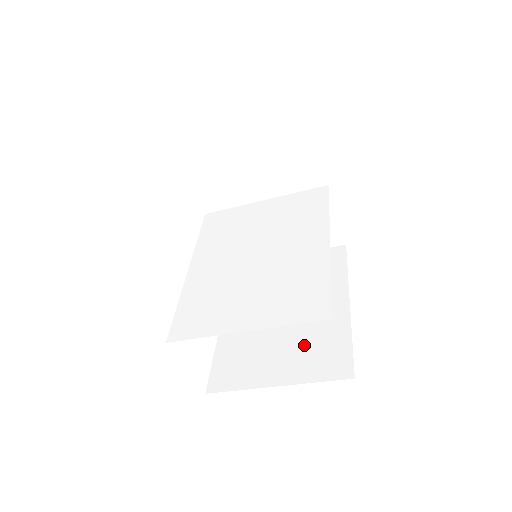
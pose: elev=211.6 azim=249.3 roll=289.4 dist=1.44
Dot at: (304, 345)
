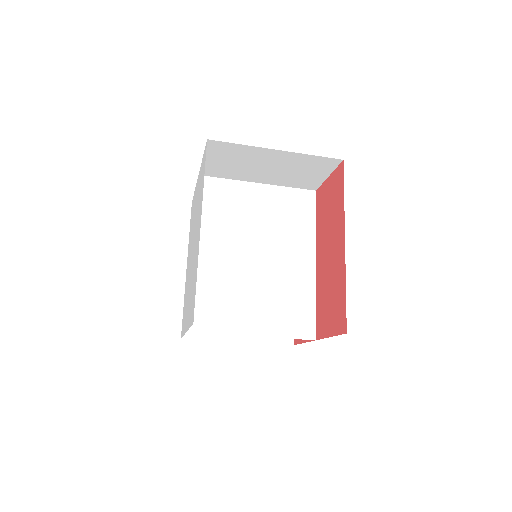
Dot at: occluded
